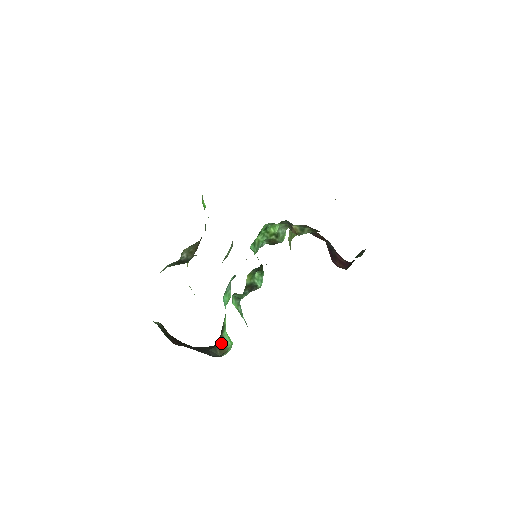
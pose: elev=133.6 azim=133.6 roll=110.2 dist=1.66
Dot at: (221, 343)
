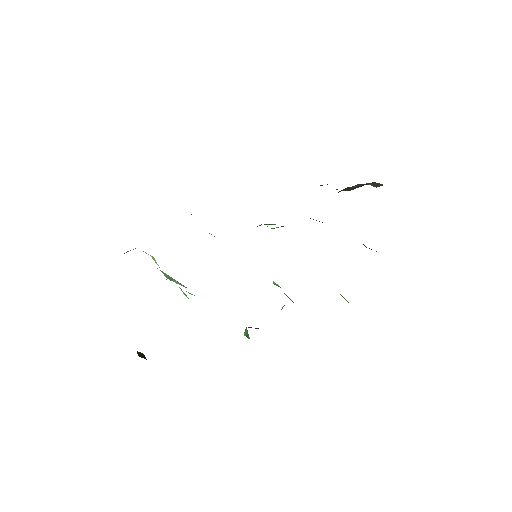
Dot at: occluded
